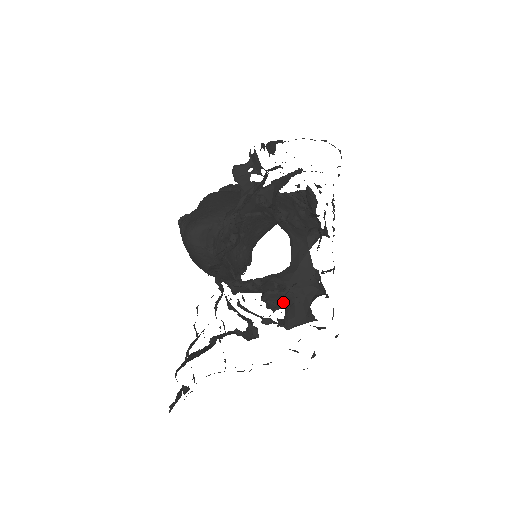
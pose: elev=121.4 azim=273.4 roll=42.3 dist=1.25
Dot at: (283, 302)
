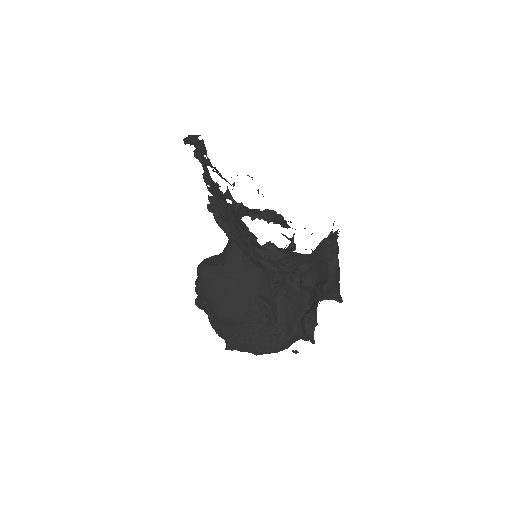
Dot at: (315, 302)
